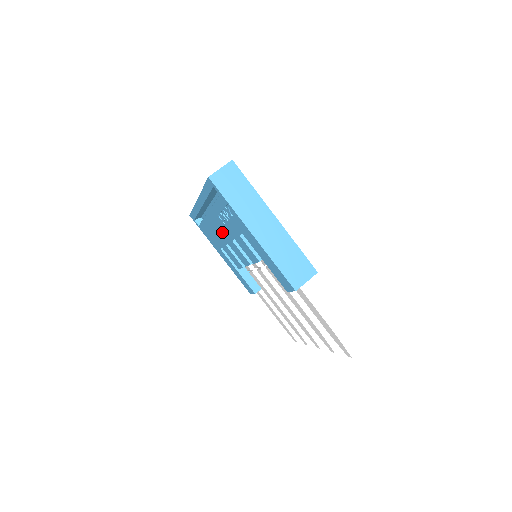
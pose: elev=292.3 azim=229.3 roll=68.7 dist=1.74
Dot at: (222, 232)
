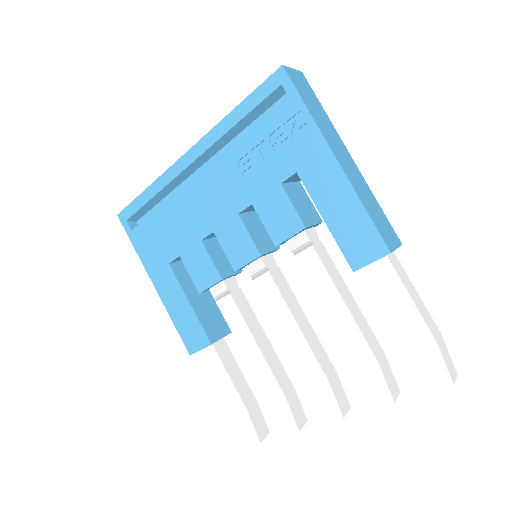
Dot at: (216, 205)
